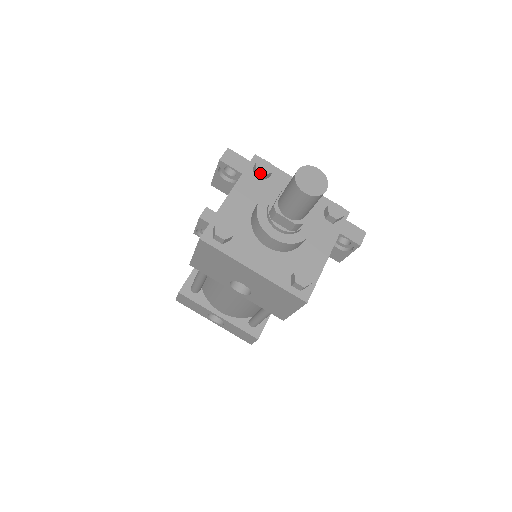
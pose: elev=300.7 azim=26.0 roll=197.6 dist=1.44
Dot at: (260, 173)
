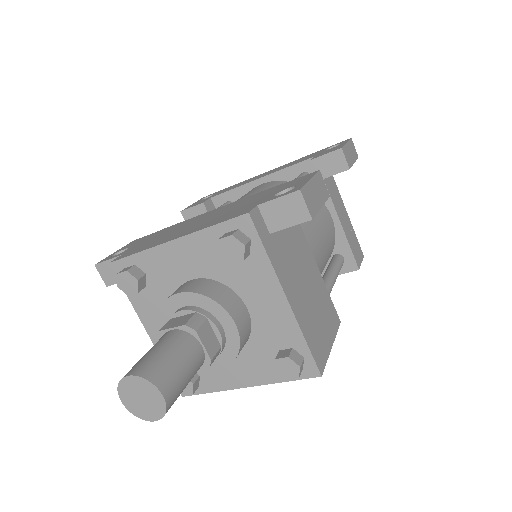
Dot at: occluded
